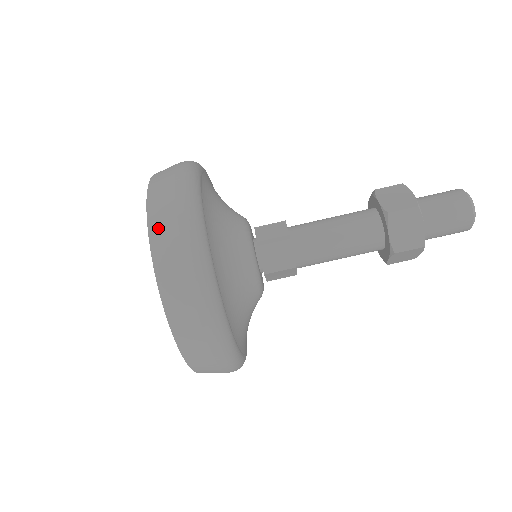
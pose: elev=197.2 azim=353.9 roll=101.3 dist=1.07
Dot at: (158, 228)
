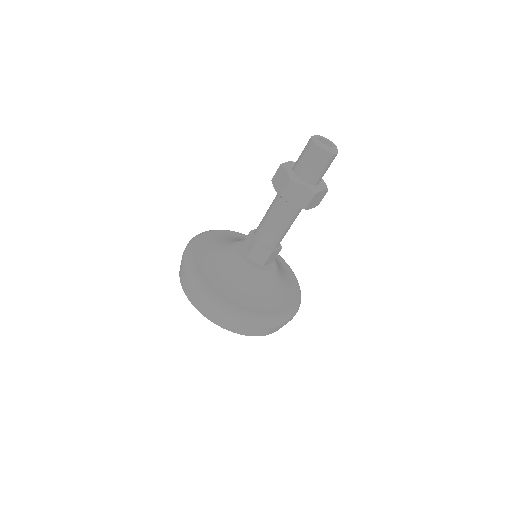
Dot at: occluded
